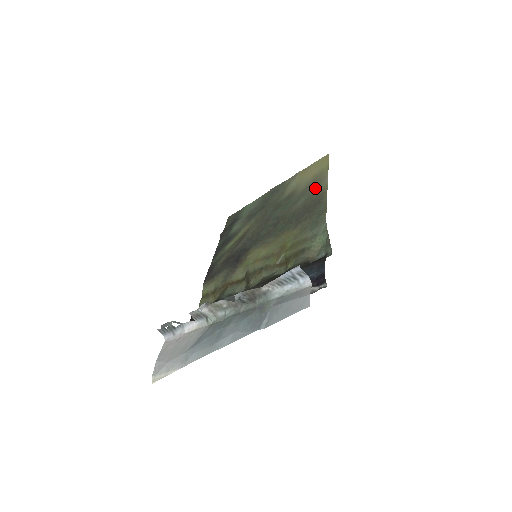
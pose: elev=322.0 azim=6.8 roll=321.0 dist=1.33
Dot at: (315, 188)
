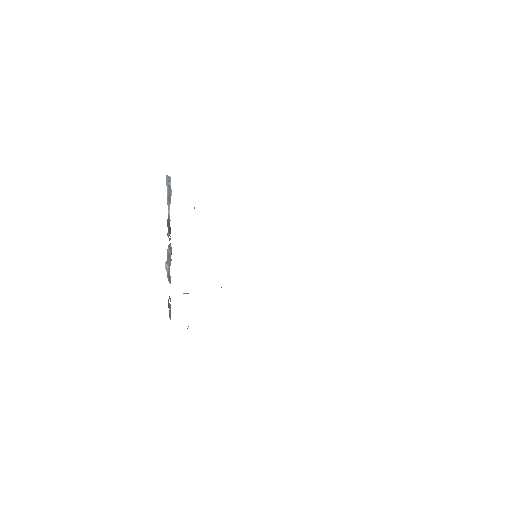
Dot at: occluded
